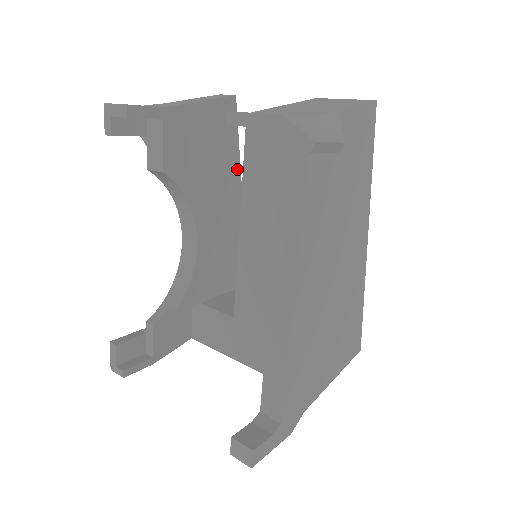
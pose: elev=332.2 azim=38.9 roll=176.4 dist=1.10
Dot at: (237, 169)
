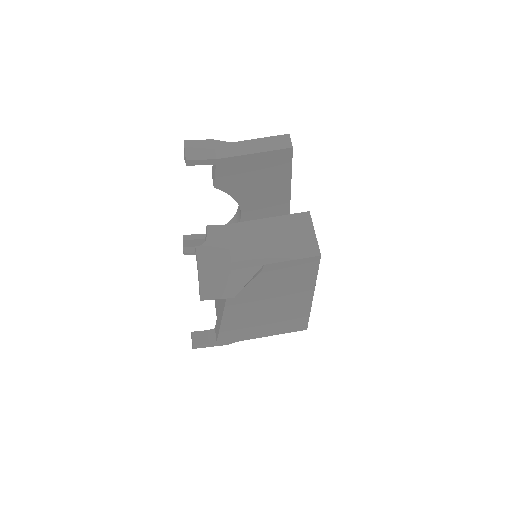
Dot at: (287, 185)
